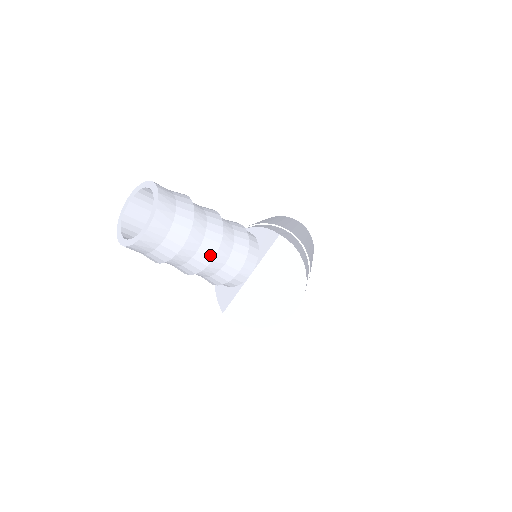
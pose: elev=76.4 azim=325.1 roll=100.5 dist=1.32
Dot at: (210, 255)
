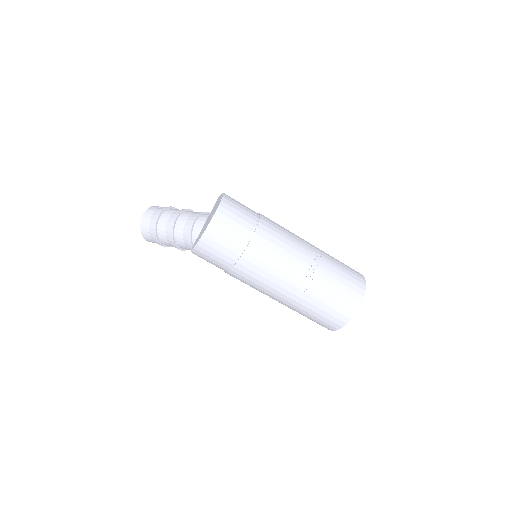
Dot at: (175, 217)
